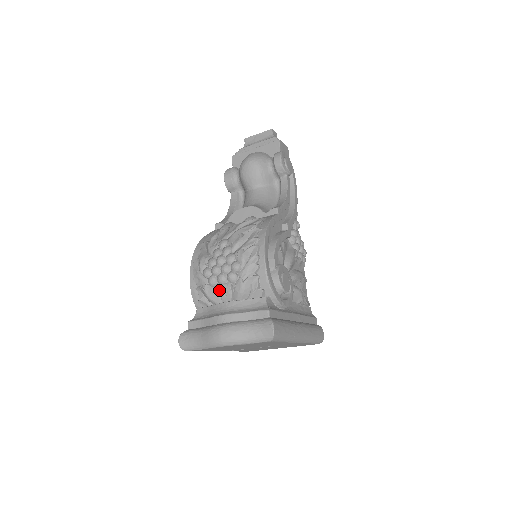
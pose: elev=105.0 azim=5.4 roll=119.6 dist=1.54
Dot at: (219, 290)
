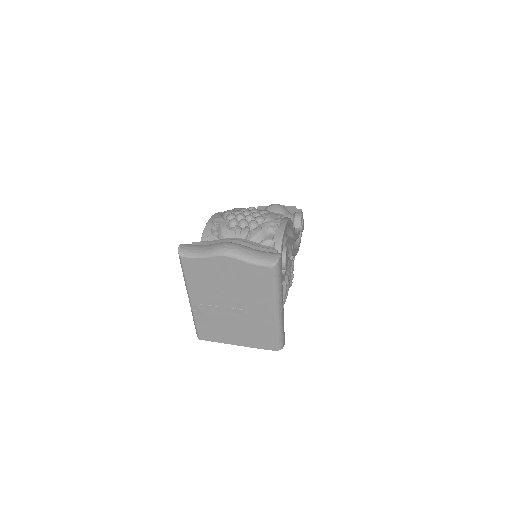
Dot at: (237, 228)
